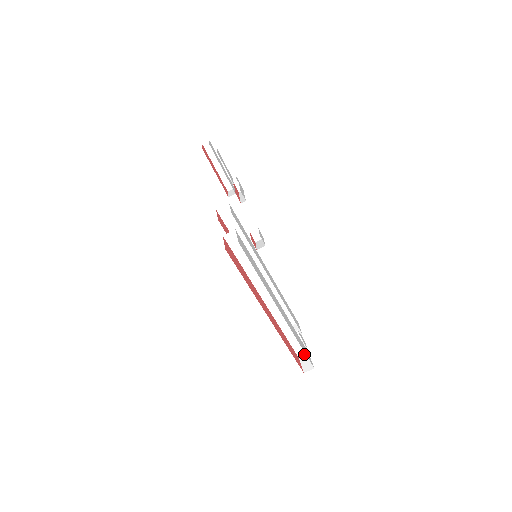
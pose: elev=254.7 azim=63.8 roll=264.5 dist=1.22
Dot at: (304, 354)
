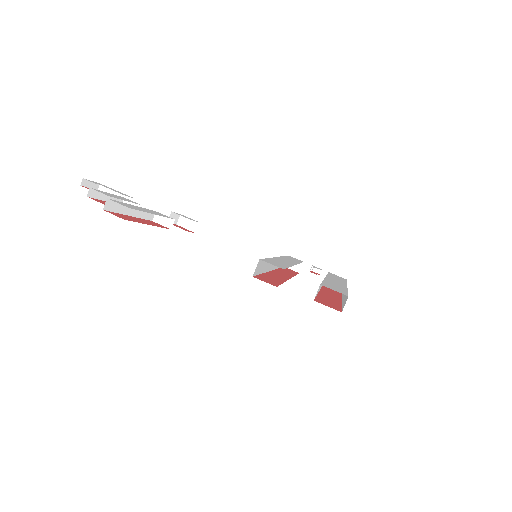
Dot at: occluded
